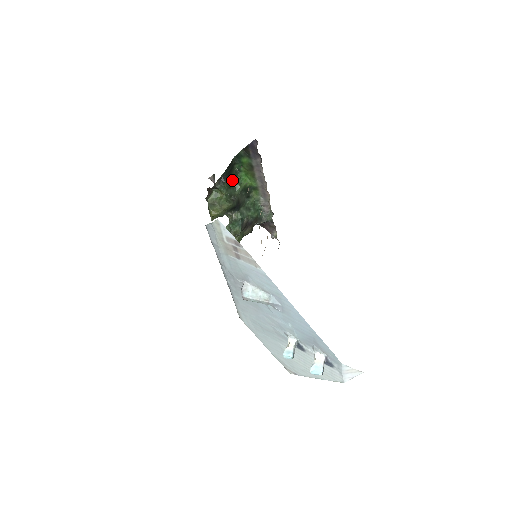
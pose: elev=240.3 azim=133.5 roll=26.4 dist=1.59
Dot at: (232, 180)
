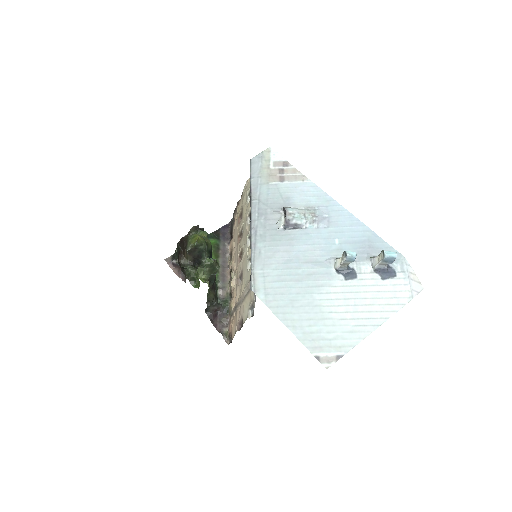
Dot at: occluded
